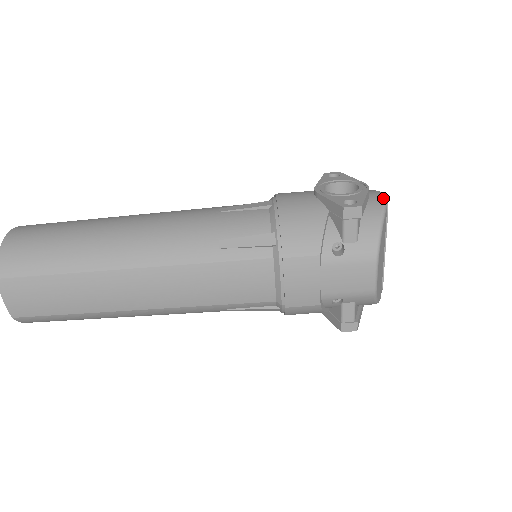
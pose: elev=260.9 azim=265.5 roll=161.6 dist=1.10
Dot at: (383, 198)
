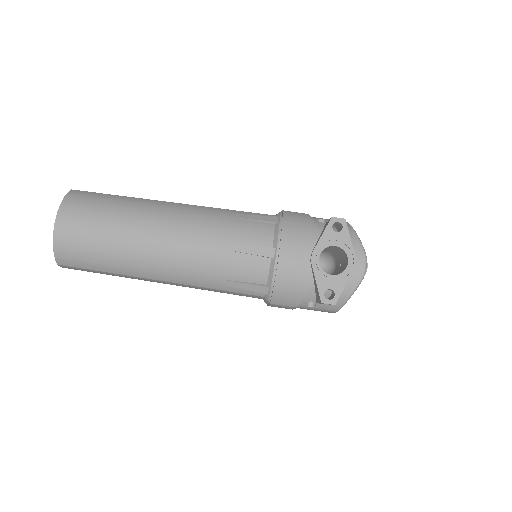
Dot at: (362, 275)
